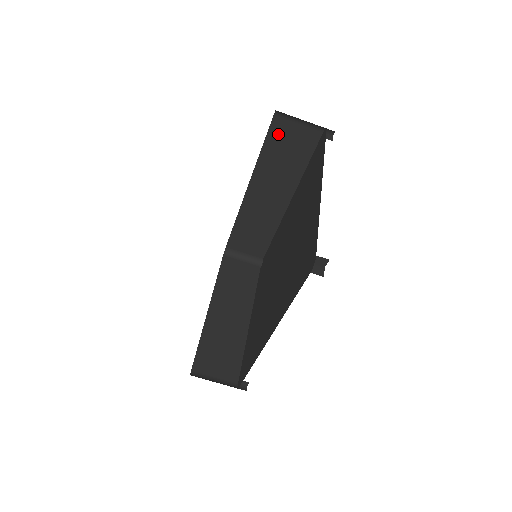
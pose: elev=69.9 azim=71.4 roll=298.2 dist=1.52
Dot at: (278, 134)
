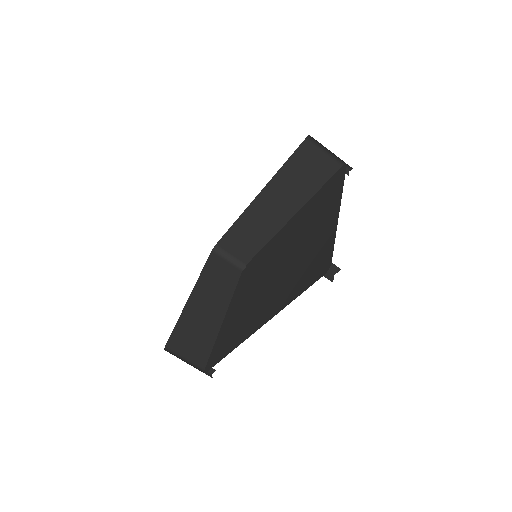
Dot at: (303, 156)
